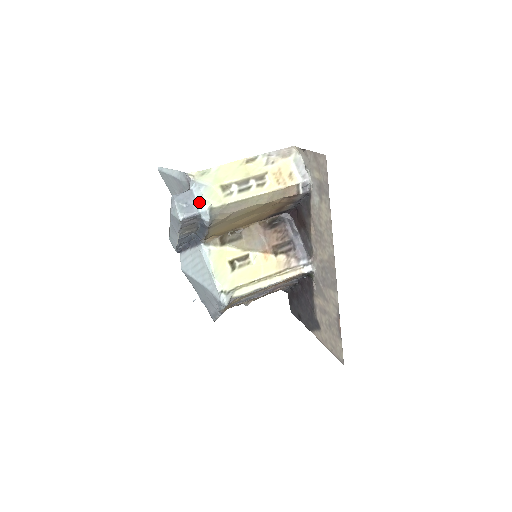
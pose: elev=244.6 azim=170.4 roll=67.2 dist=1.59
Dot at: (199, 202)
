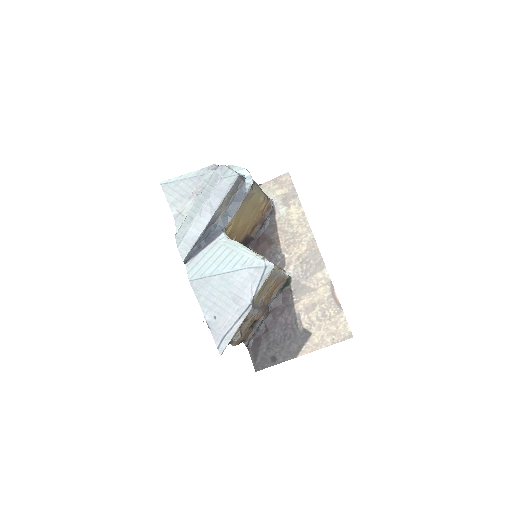
Dot at: (241, 171)
